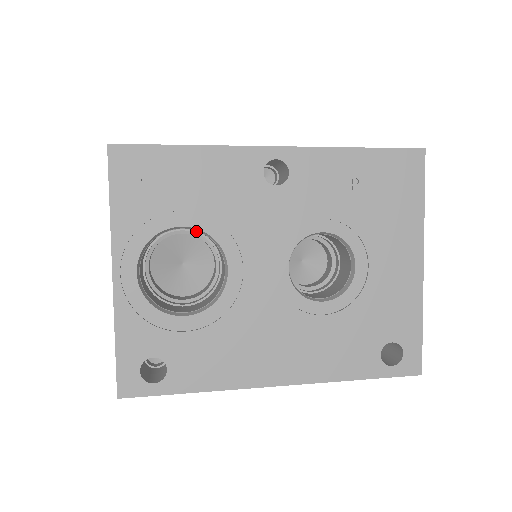
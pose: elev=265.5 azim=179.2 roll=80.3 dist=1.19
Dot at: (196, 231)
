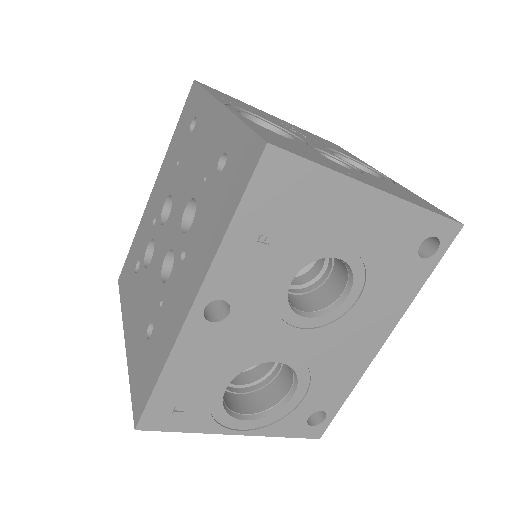
Dot at: occluded
